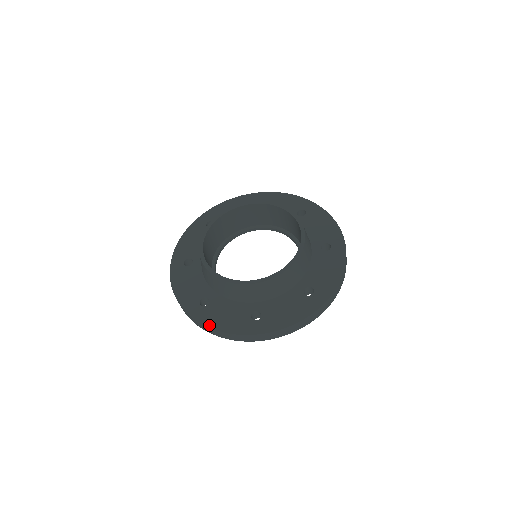
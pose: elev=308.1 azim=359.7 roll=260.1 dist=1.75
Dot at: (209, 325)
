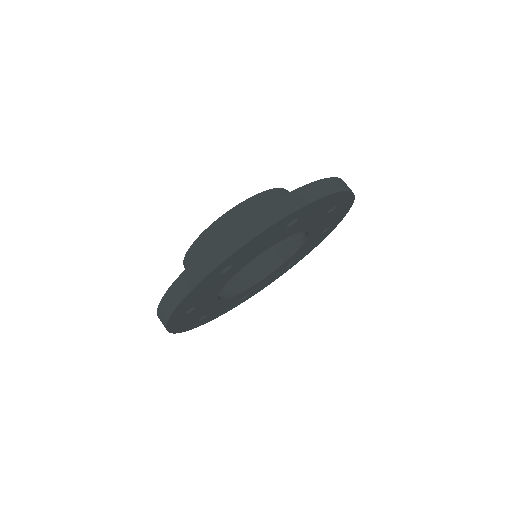
Dot at: occluded
